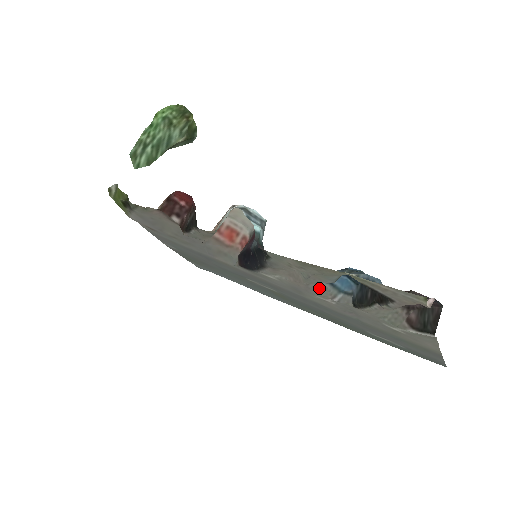
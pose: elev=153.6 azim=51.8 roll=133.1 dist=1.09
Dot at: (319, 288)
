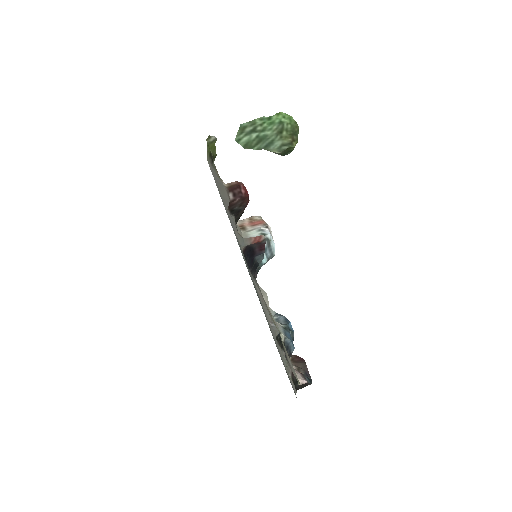
Dot at: occluded
